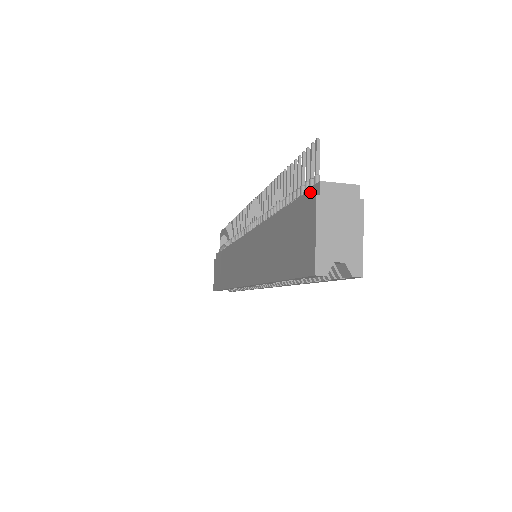
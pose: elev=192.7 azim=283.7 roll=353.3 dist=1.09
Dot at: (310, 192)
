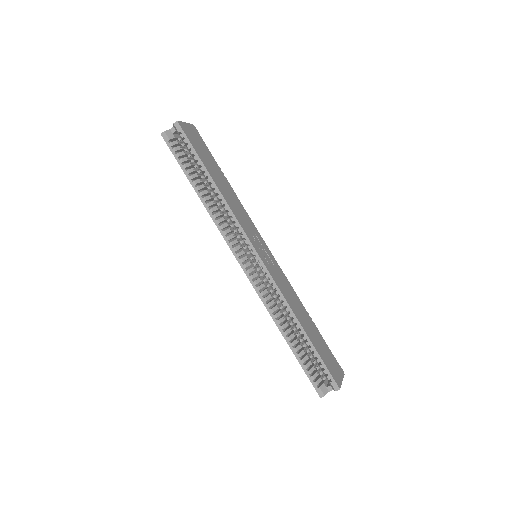
Dot at: occluded
